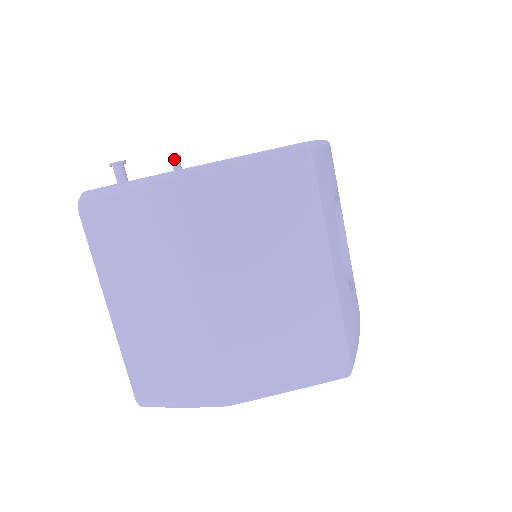
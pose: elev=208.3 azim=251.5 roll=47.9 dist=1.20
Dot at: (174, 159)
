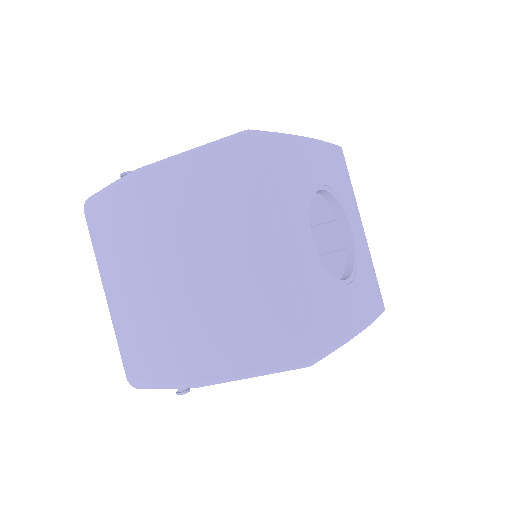
Dot at: occluded
